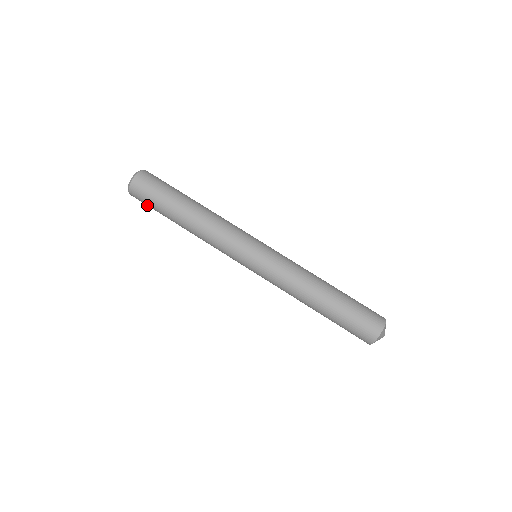
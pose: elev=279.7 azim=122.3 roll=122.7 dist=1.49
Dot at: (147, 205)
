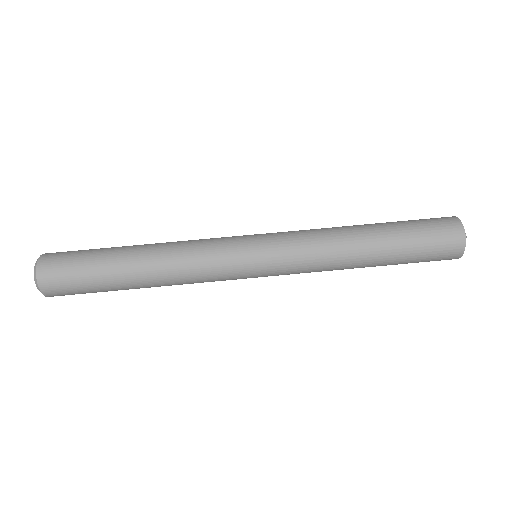
Dot at: (71, 283)
